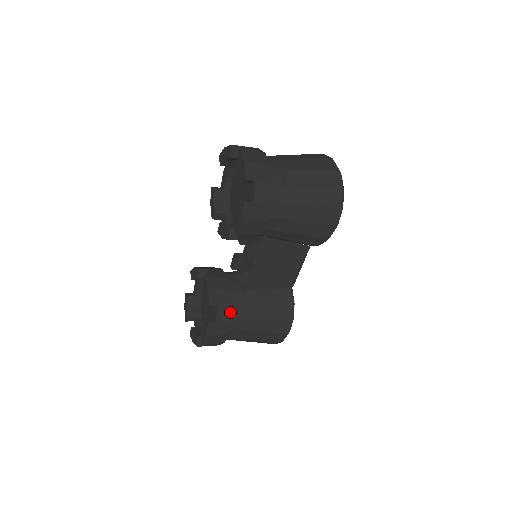
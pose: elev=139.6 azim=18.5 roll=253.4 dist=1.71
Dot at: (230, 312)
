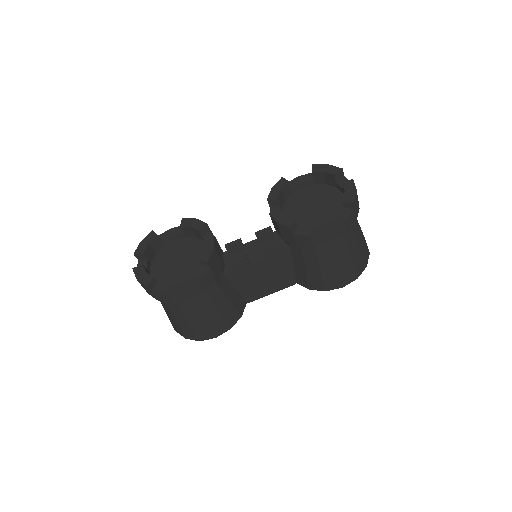
Dot at: (211, 282)
